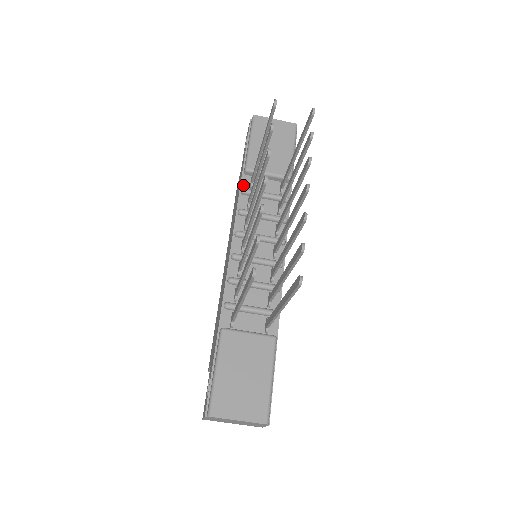
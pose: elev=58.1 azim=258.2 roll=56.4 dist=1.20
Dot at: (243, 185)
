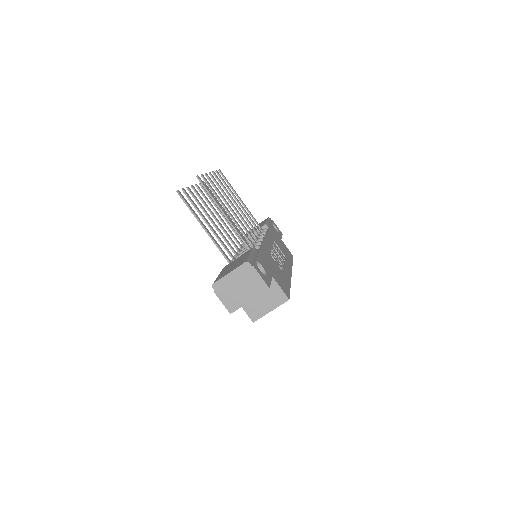
Dot at: occluded
